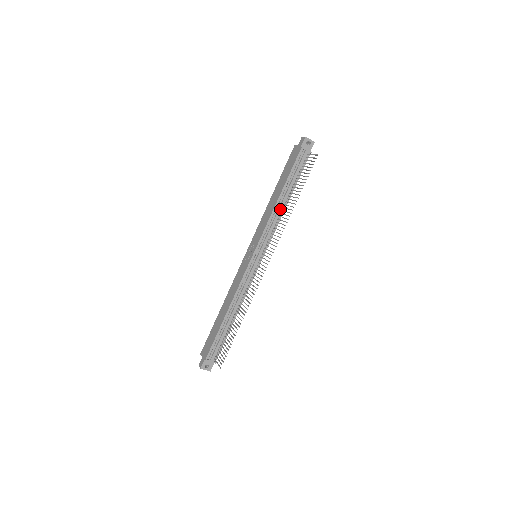
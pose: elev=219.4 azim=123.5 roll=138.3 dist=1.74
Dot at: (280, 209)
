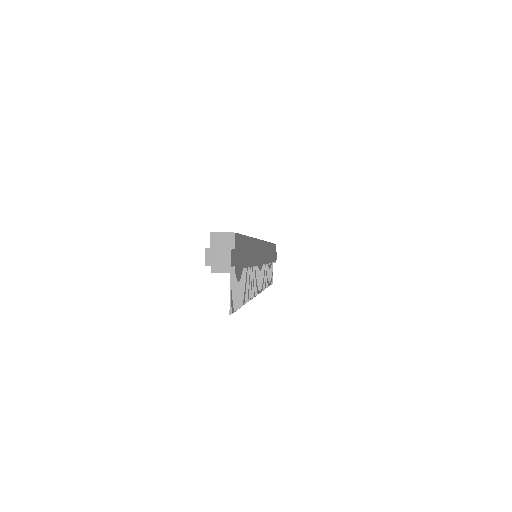
Dot at: occluded
